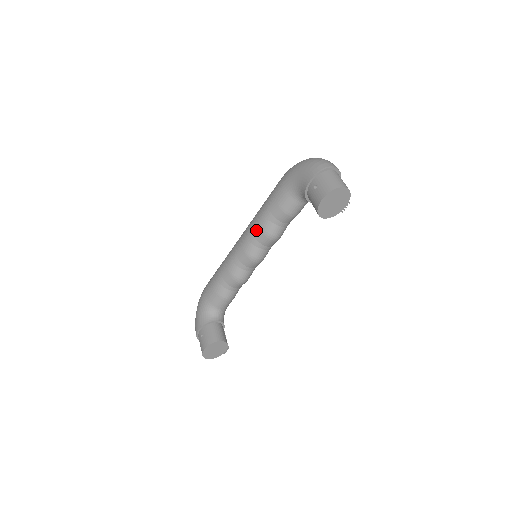
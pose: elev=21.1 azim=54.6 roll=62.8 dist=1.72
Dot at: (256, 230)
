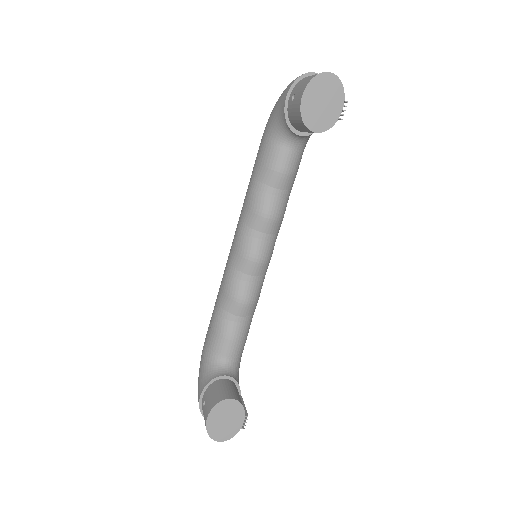
Dot at: (245, 214)
